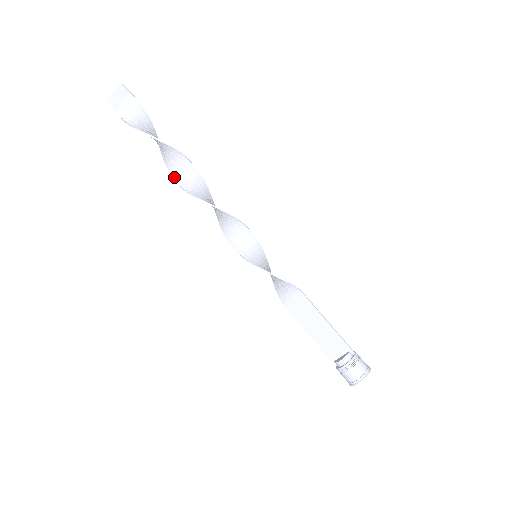
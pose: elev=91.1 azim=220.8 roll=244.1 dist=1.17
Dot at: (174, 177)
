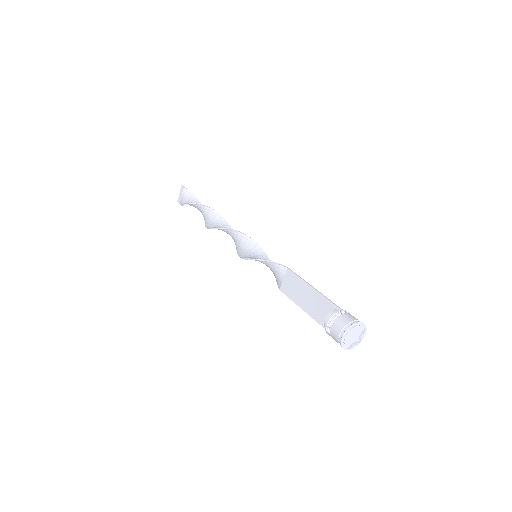
Dot at: (206, 226)
